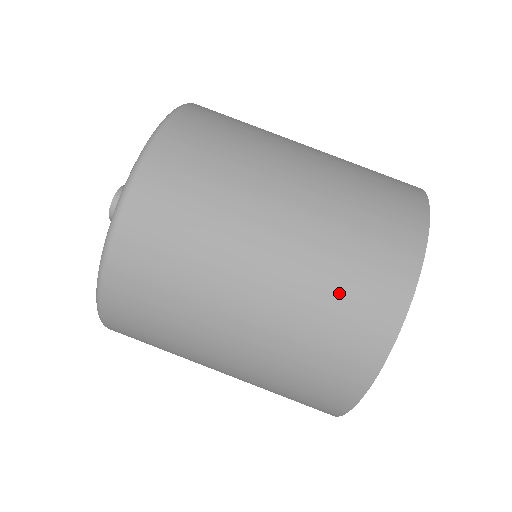
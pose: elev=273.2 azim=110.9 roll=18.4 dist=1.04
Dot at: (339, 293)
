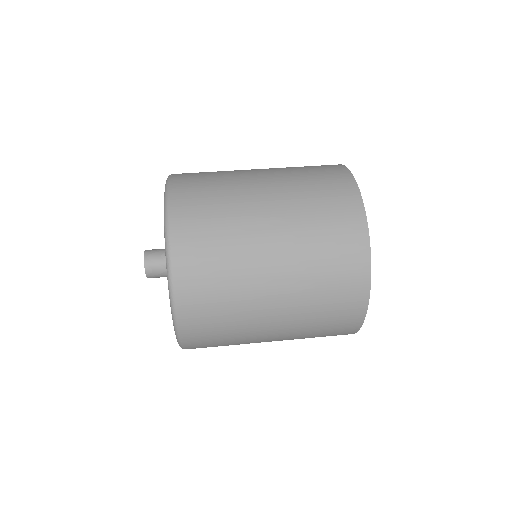
Dot at: (315, 188)
